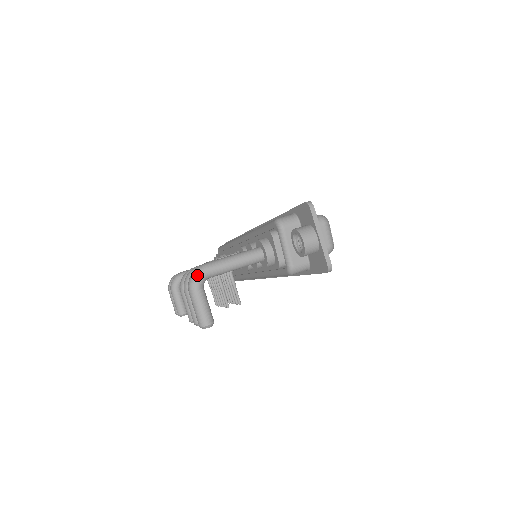
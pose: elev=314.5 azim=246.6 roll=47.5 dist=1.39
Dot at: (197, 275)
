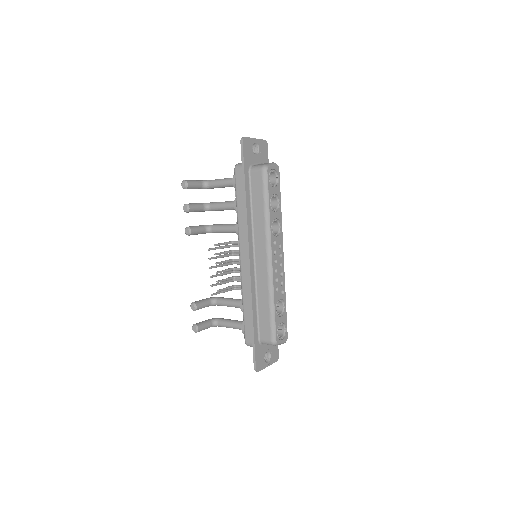
Dot at: occluded
